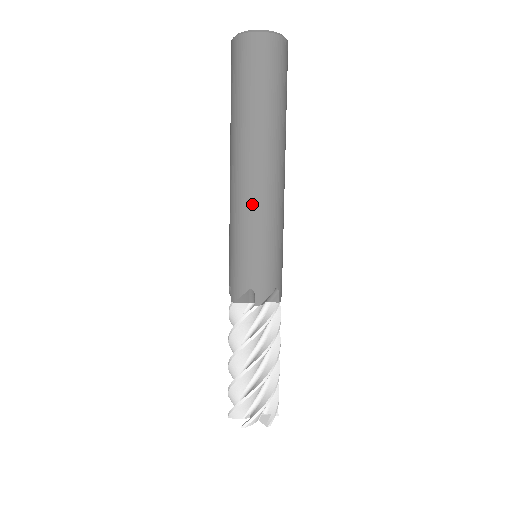
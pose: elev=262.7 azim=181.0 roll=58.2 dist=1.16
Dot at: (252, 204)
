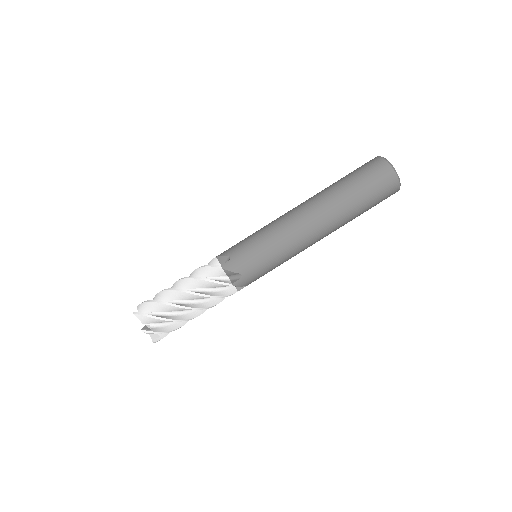
Dot at: (284, 223)
